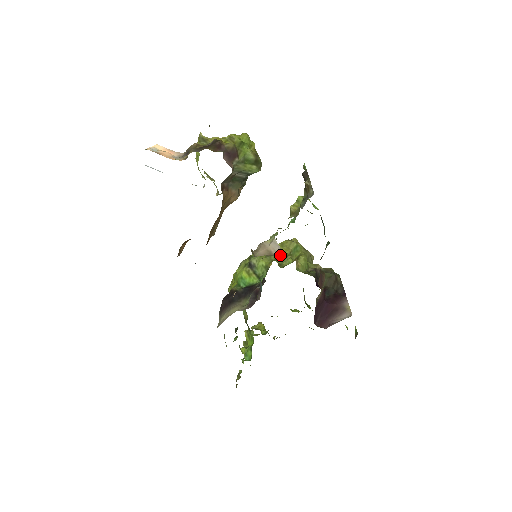
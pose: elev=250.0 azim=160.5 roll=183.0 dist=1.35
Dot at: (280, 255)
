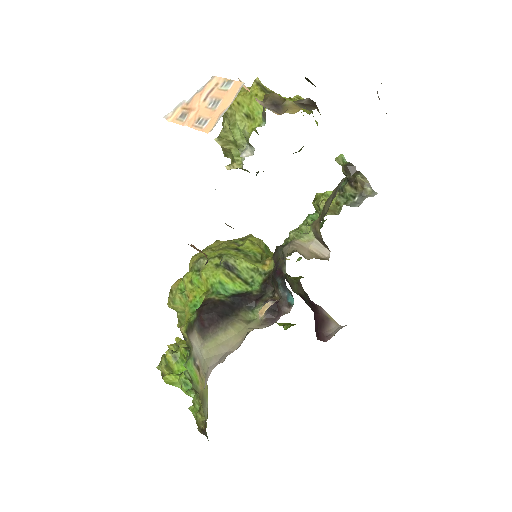
Dot at: (261, 255)
